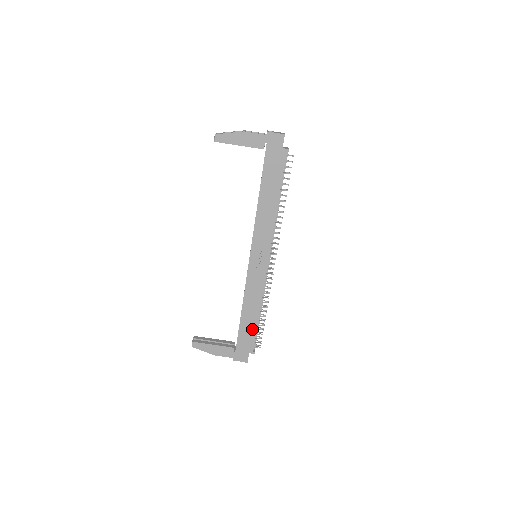
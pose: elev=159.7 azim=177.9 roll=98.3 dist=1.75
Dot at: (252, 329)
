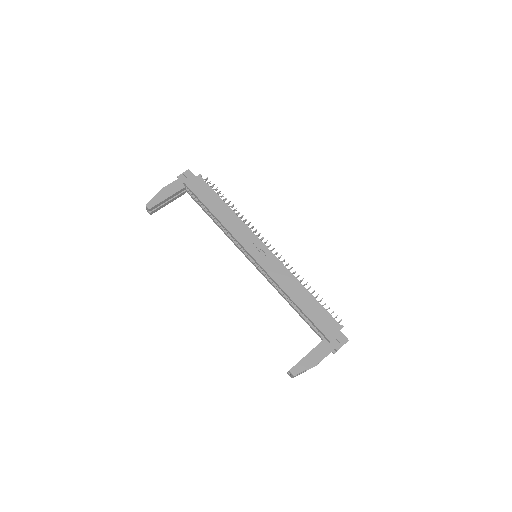
Dot at: (317, 308)
